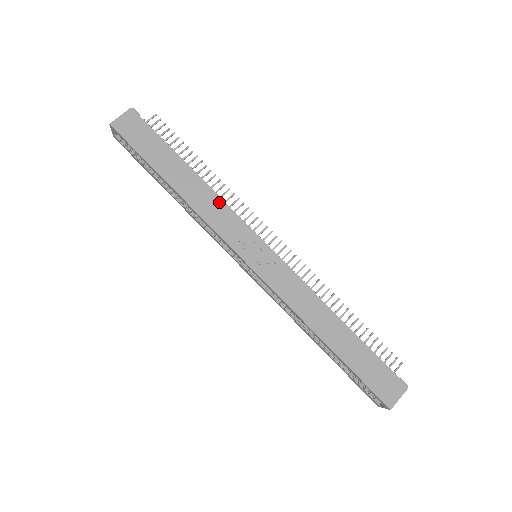
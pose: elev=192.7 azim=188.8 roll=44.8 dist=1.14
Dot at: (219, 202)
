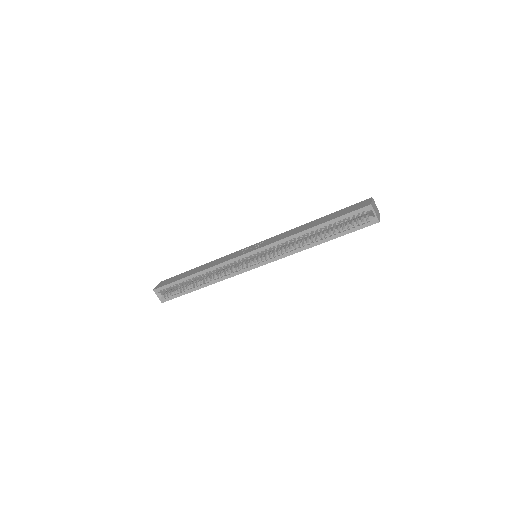
Dot at: (220, 259)
